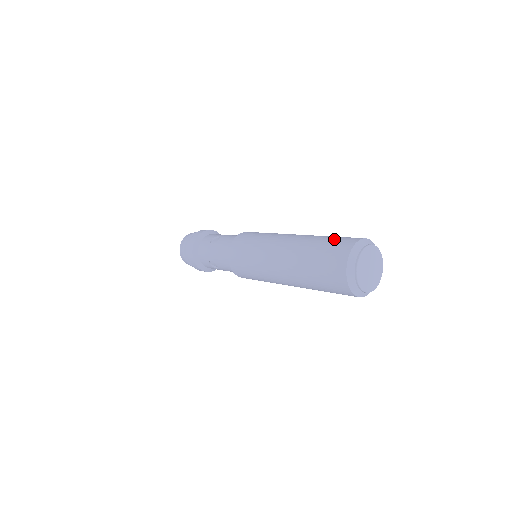
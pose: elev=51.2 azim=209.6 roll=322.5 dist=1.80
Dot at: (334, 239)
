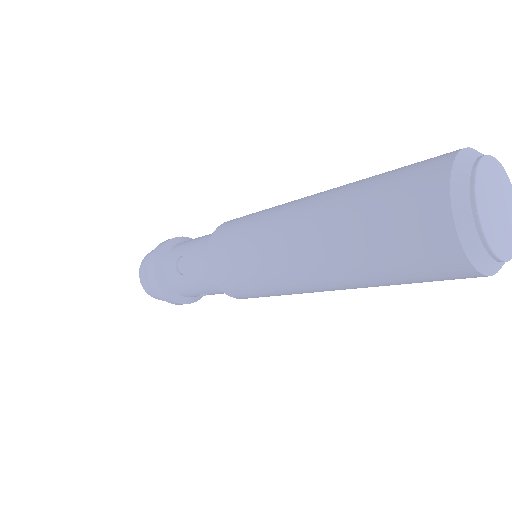
Dot at: occluded
